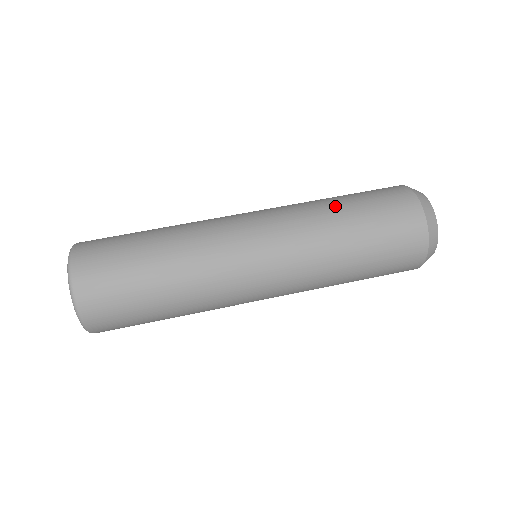
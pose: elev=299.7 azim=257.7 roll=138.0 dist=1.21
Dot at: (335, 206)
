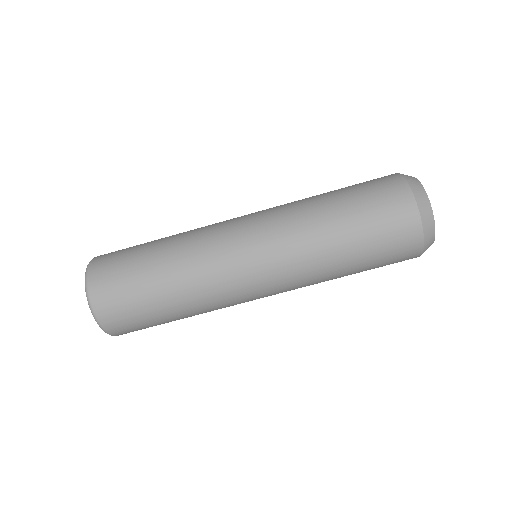
Dot at: (326, 207)
